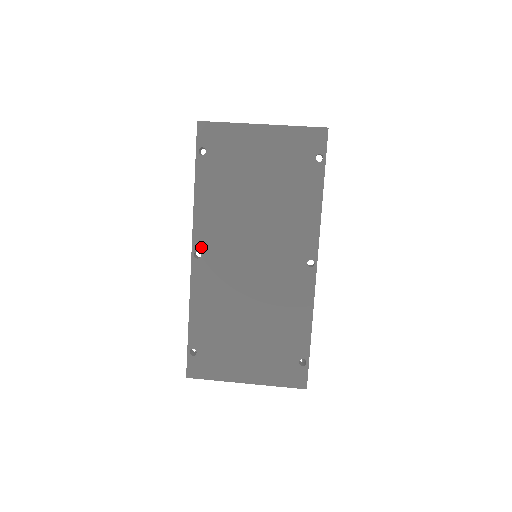
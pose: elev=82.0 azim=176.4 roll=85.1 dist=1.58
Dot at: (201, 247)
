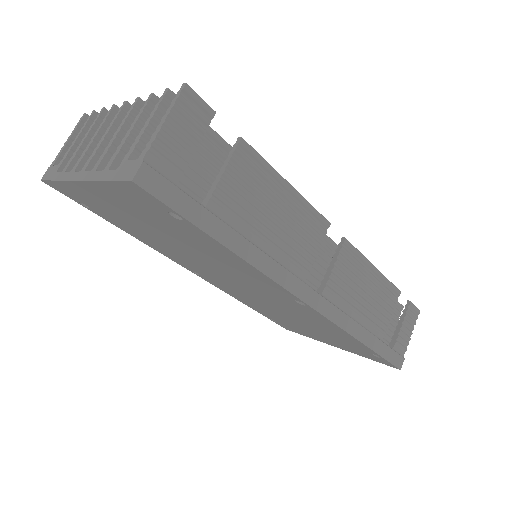
Dot at: (191, 269)
